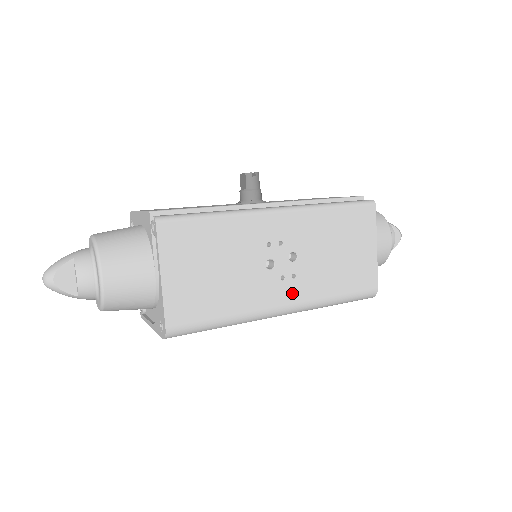
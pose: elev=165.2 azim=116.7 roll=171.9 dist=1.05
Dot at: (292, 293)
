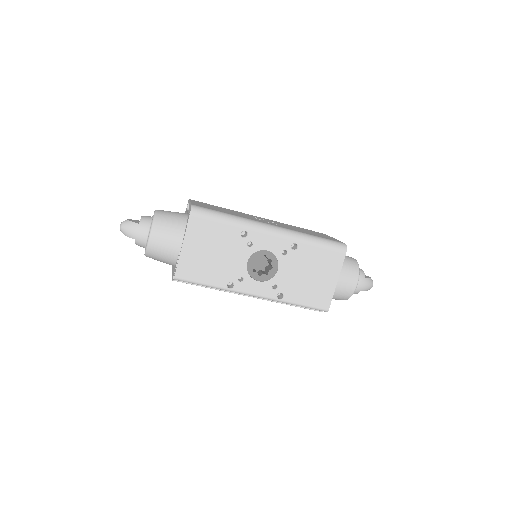
Dot at: (276, 225)
